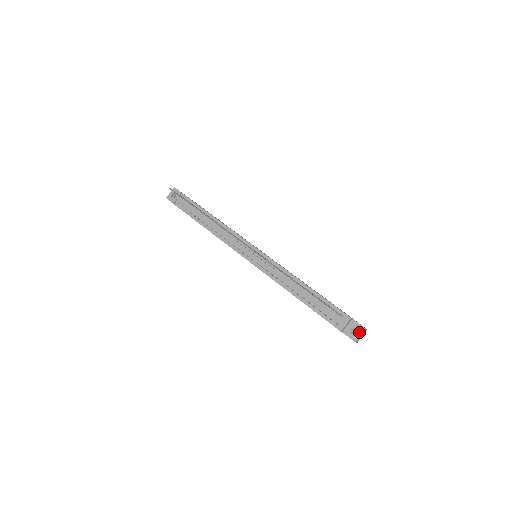
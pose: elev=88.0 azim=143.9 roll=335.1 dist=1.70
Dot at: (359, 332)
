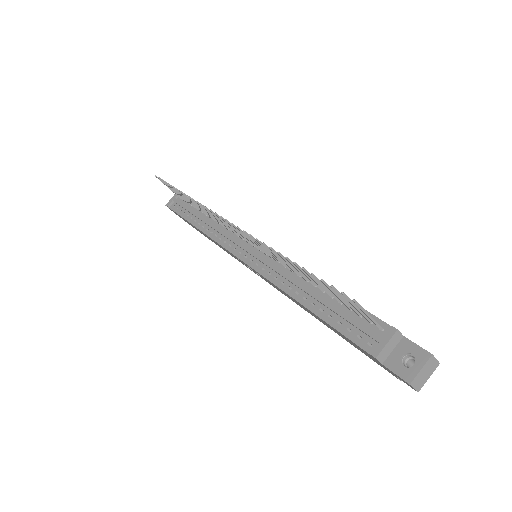
Dot at: (417, 362)
